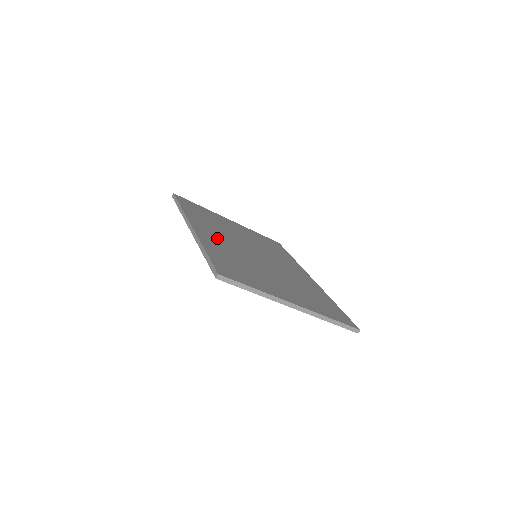
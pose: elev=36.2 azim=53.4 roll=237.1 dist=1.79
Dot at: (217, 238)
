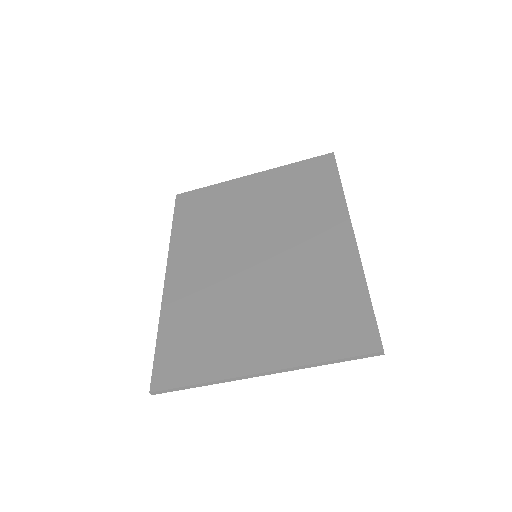
Dot at: (195, 273)
